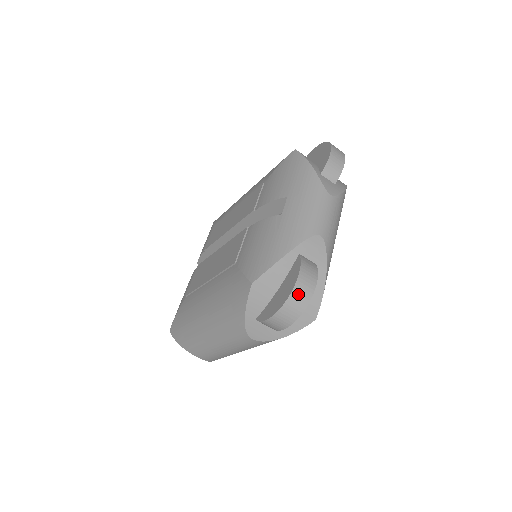
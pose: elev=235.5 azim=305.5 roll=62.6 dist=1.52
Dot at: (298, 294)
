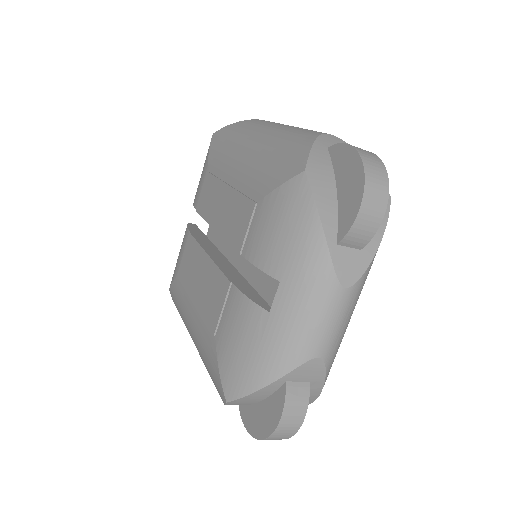
Dot at: (278, 435)
